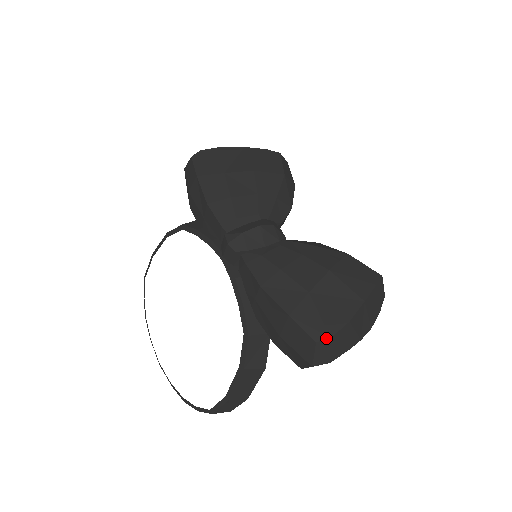
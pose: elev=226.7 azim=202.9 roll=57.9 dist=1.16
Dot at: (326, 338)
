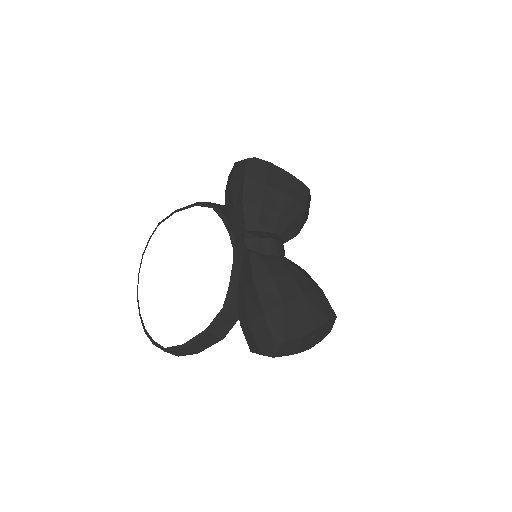
Dot at: (281, 340)
